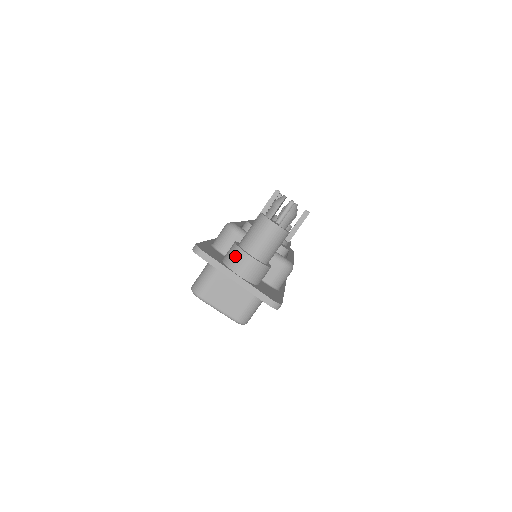
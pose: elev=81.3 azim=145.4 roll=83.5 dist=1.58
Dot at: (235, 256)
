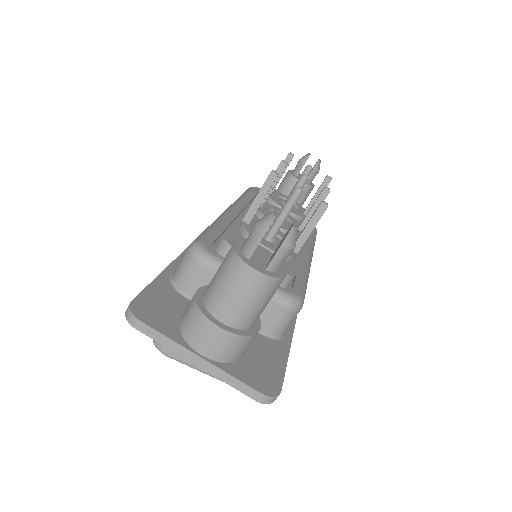
Dot at: (194, 324)
